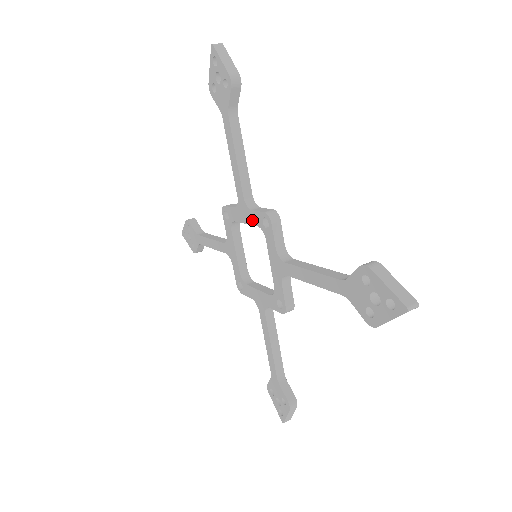
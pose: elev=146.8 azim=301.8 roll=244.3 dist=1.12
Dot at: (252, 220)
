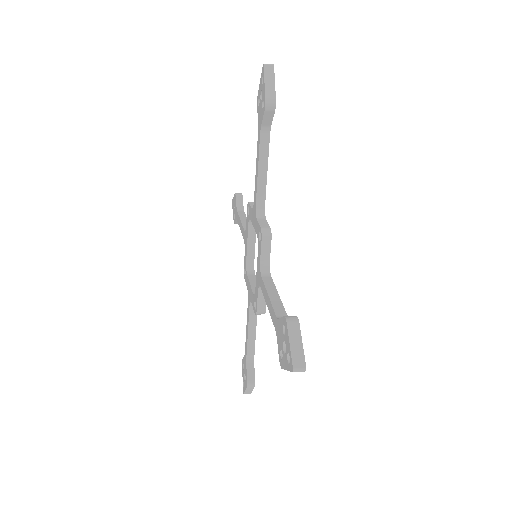
Dot at: (247, 230)
